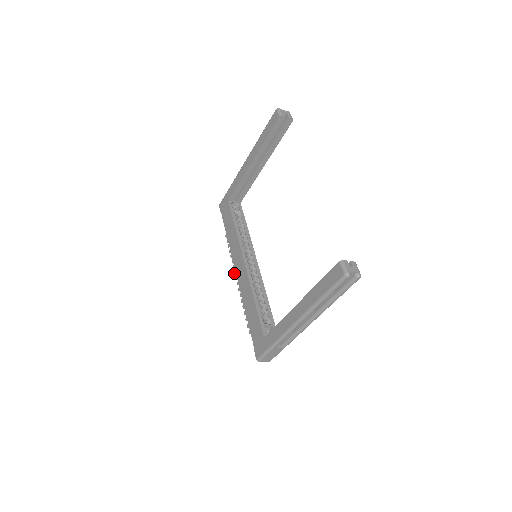
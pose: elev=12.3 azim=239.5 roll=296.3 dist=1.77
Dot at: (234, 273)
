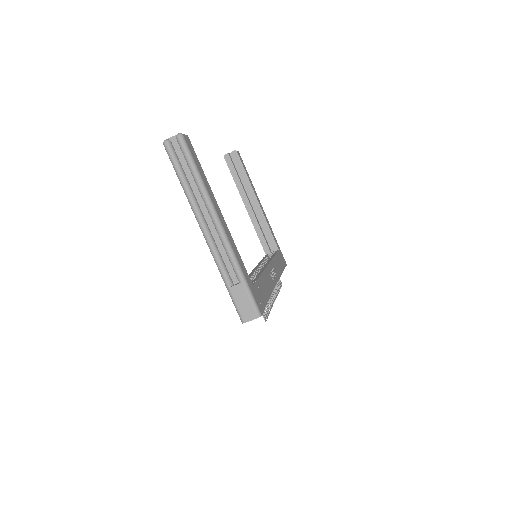
Dot at: occluded
